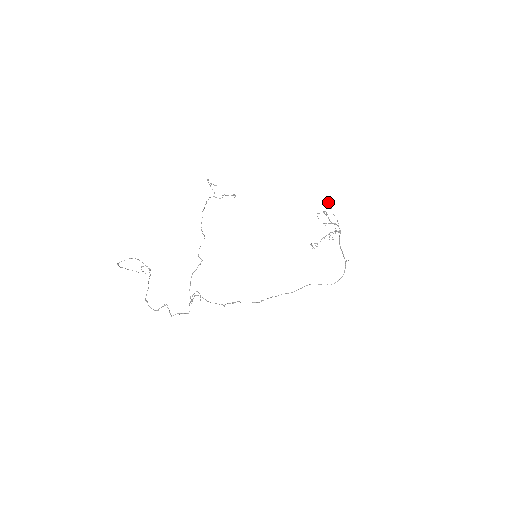
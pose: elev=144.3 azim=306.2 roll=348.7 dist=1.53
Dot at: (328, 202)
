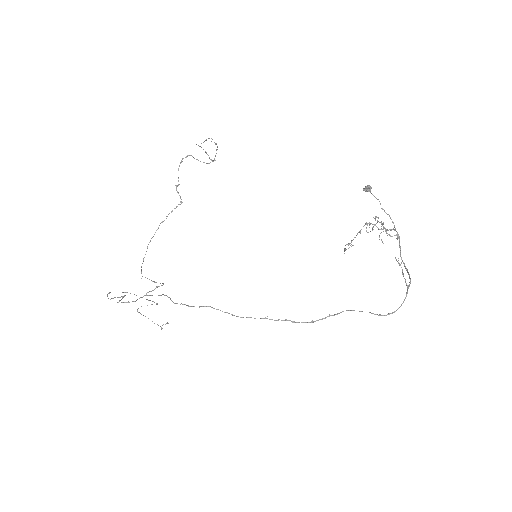
Dot at: (367, 186)
